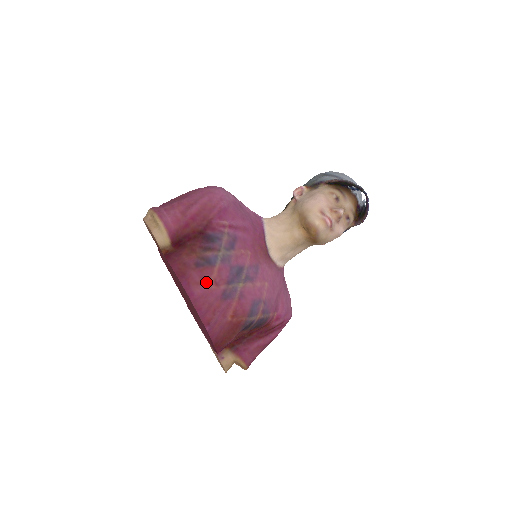
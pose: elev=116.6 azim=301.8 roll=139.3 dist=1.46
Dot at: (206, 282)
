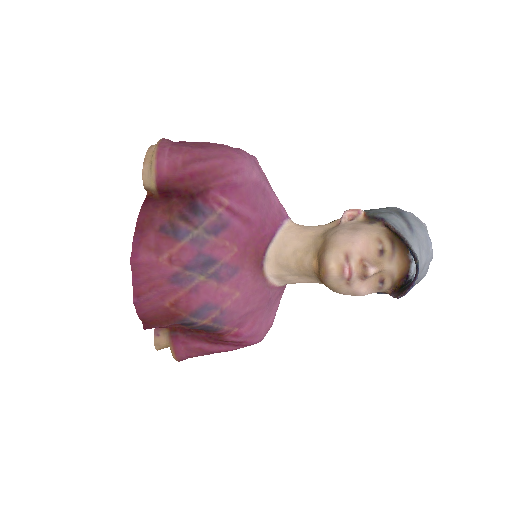
Dot at: (160, 252)
